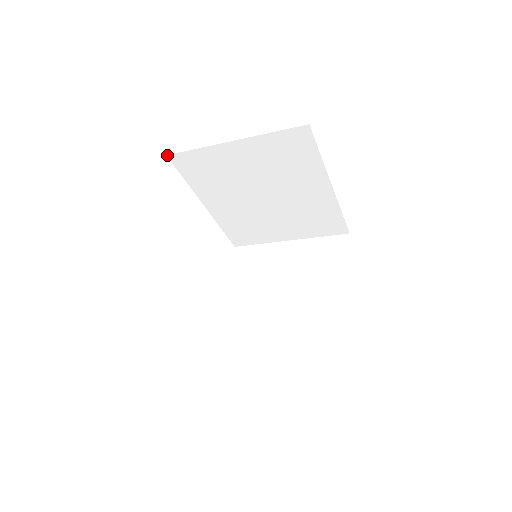
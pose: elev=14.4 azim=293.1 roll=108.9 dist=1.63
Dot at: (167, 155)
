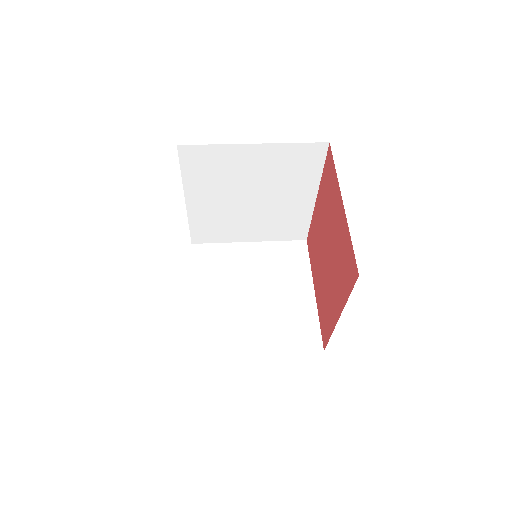
Dot at: (177, 145)
